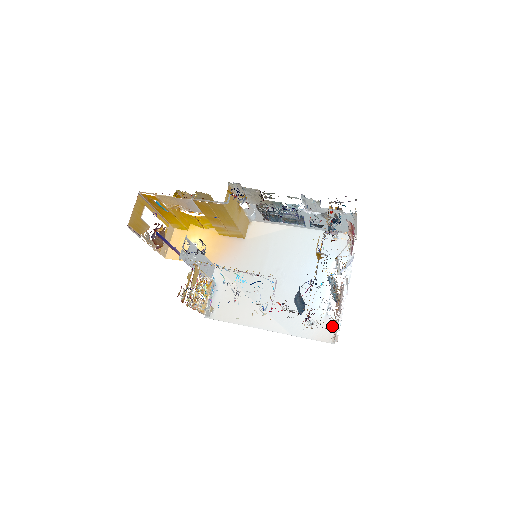
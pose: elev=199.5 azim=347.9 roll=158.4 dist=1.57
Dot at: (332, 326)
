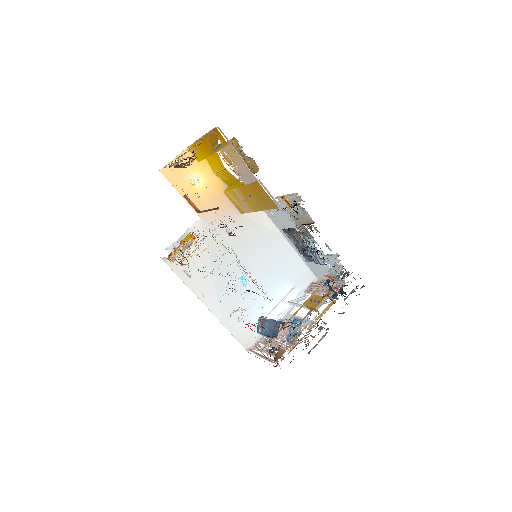
Dot at: occluded
